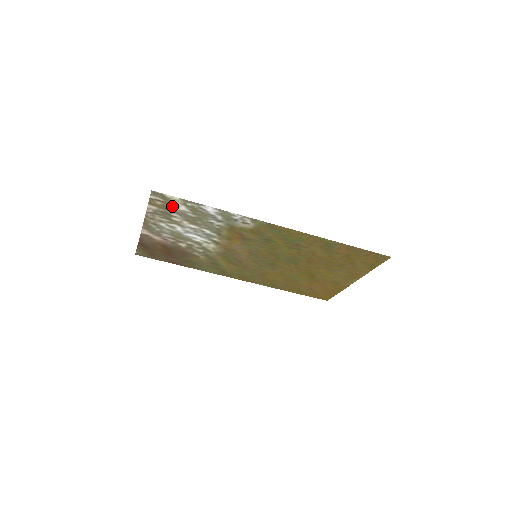
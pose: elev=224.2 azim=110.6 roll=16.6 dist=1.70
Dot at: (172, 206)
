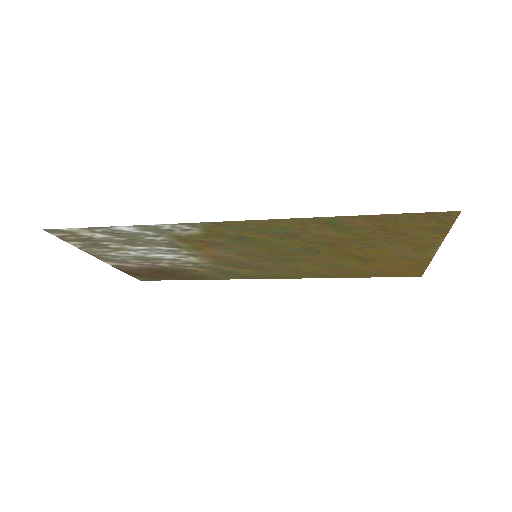
Dot at: (88, 237)
